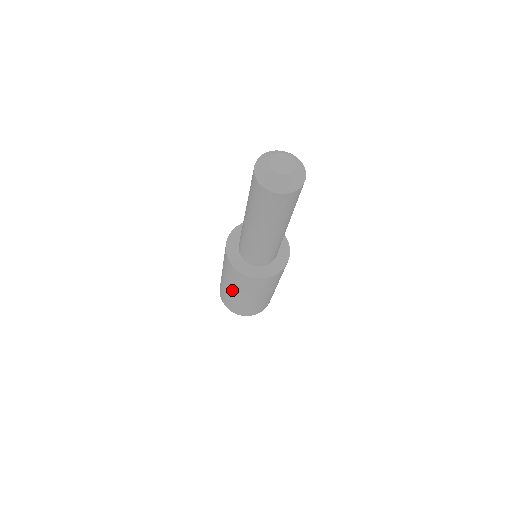
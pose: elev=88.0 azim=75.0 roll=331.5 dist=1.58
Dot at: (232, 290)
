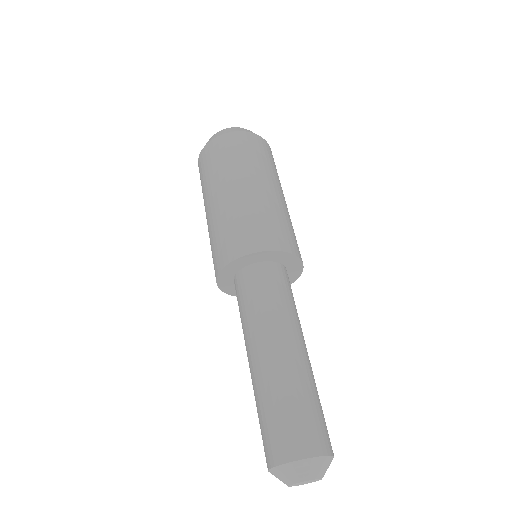
Dot at: occluded
